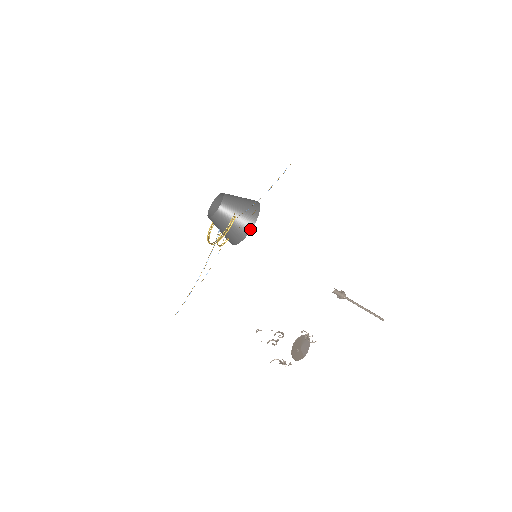
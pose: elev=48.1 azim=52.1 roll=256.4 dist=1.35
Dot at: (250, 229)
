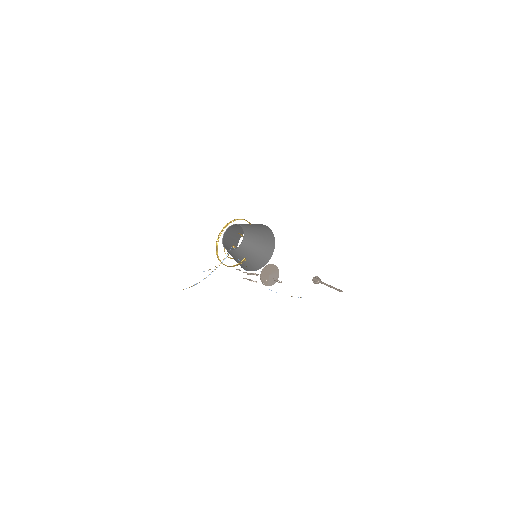
Dot at: (254, 270)
